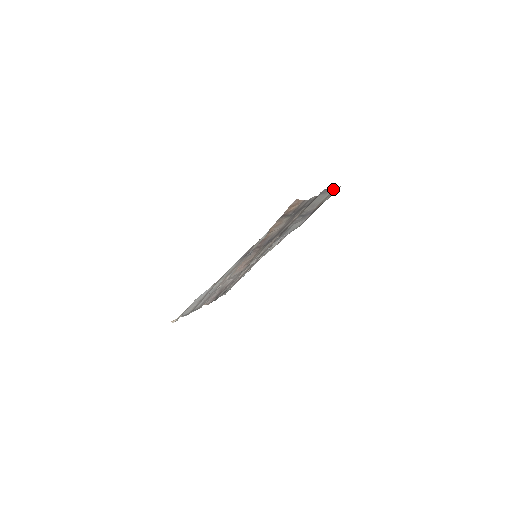
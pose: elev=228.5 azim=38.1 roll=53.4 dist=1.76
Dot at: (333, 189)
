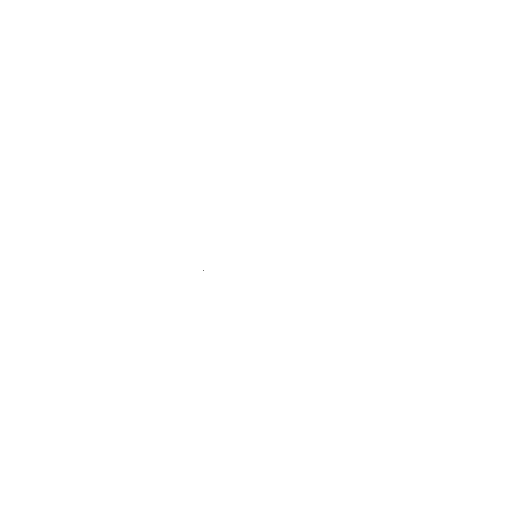
Dot at: occluded
